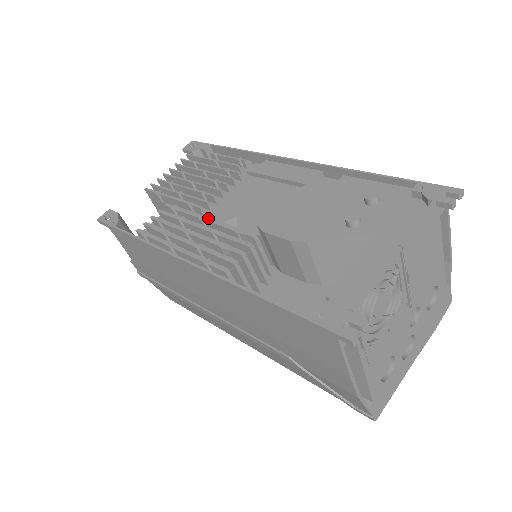
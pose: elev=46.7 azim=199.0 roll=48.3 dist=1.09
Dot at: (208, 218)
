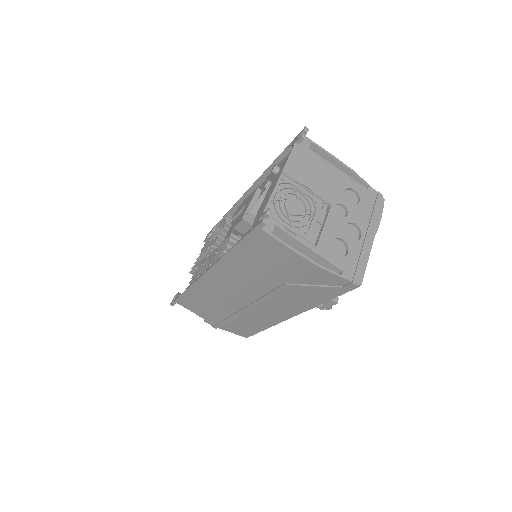
Dot at: (213, 251)
